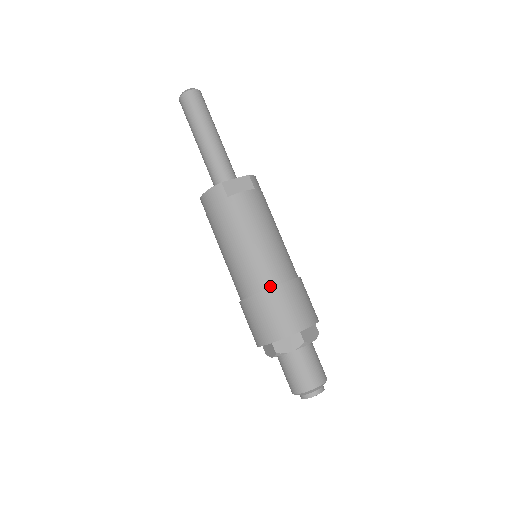
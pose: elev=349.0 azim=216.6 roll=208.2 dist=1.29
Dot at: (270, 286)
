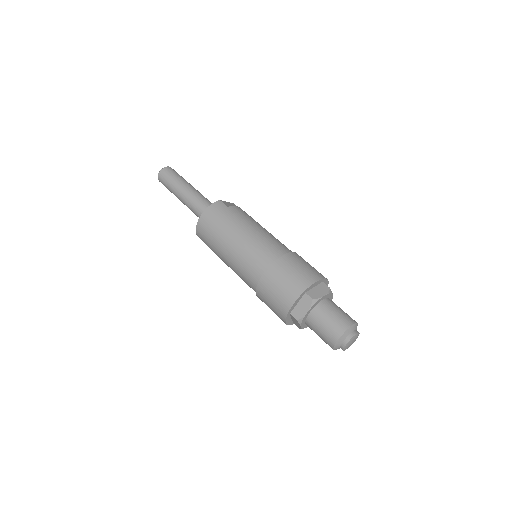
Dot at: (286, 253)
